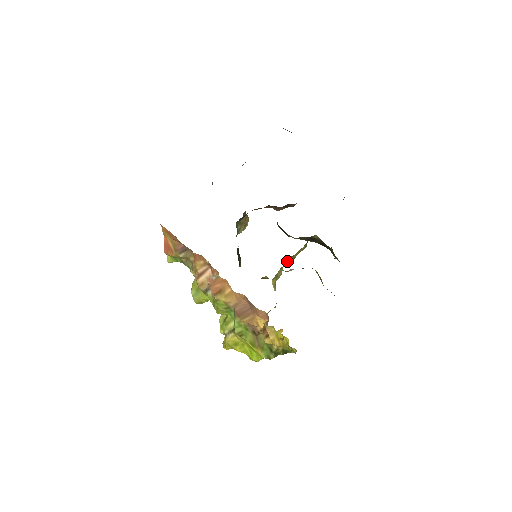
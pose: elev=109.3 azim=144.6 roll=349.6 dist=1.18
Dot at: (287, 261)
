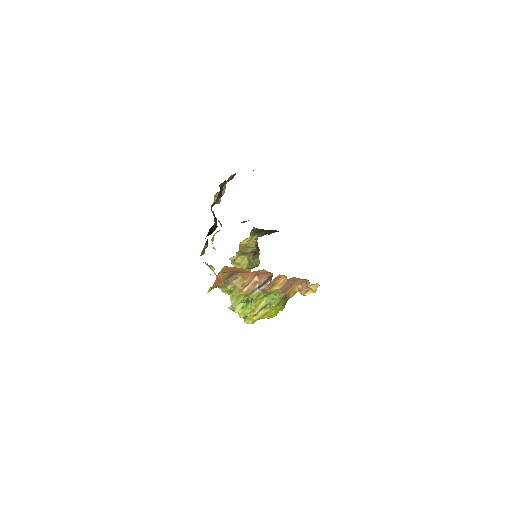
Dot at: (248, 252)
